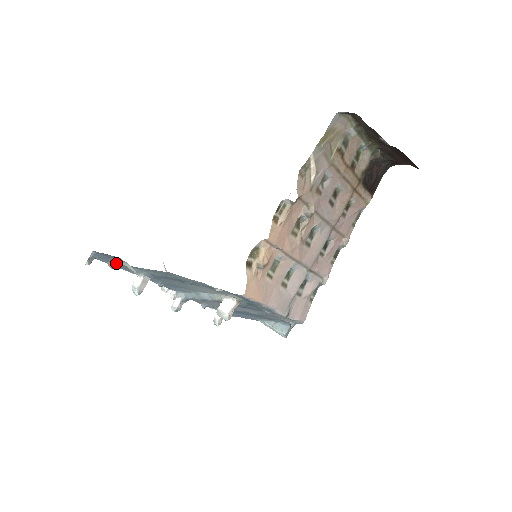
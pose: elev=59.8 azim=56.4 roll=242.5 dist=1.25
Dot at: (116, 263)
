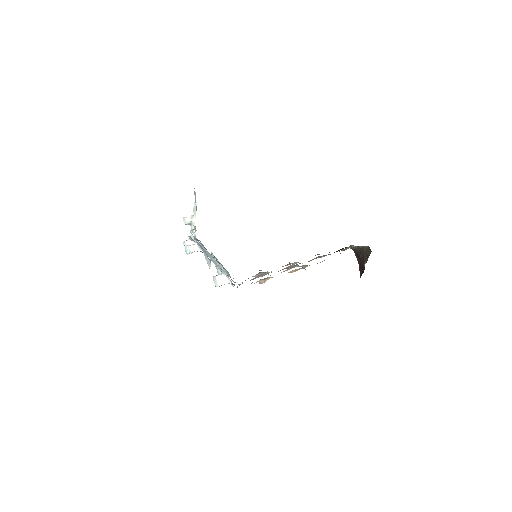
Dot at: occluded
